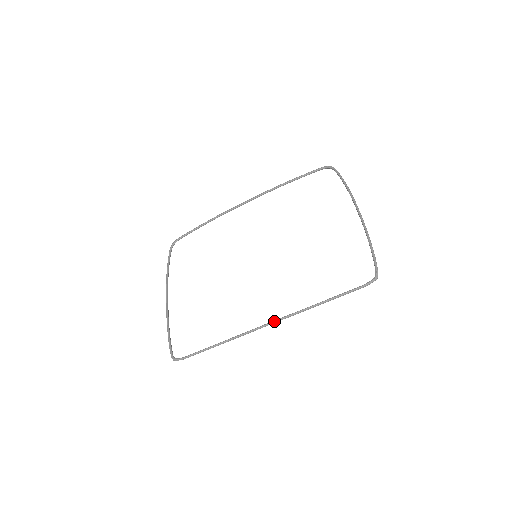
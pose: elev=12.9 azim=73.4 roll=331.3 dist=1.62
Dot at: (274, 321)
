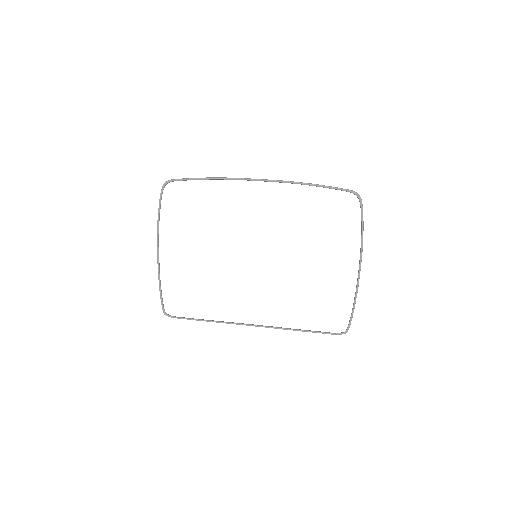
Dot at: (258, 326)
